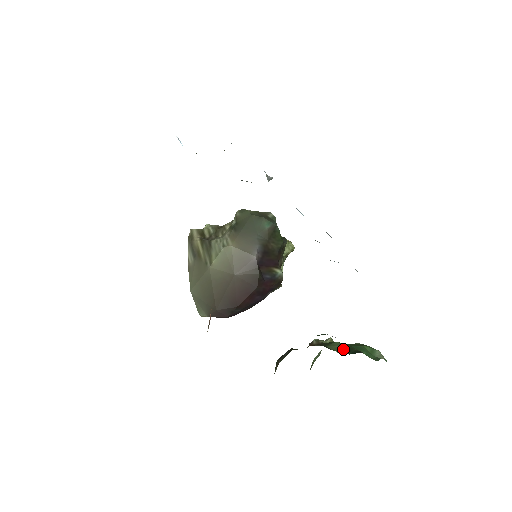
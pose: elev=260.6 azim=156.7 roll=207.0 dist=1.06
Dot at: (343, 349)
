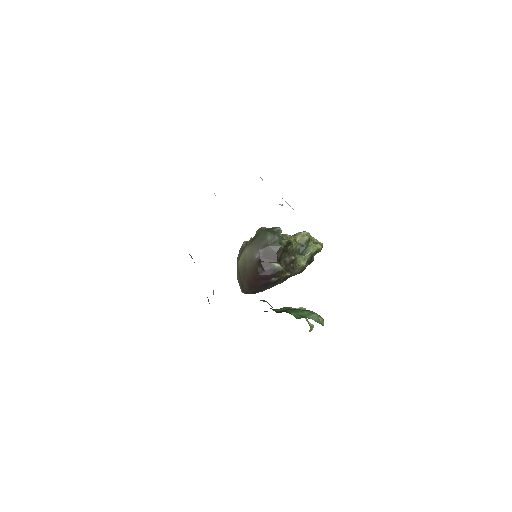
Dot at: (281, 311)
